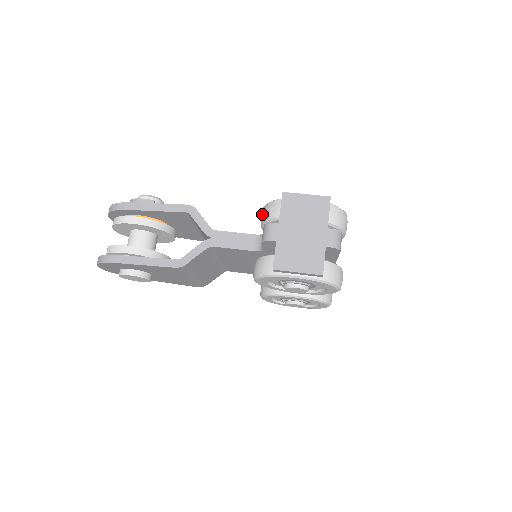
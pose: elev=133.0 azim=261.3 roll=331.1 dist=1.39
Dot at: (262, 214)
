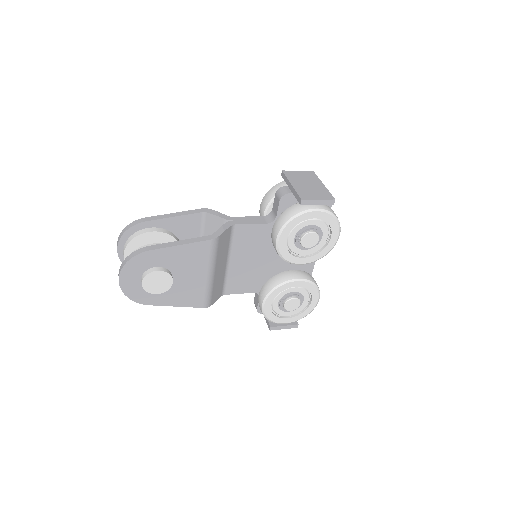
Dot at: (264, 202)
